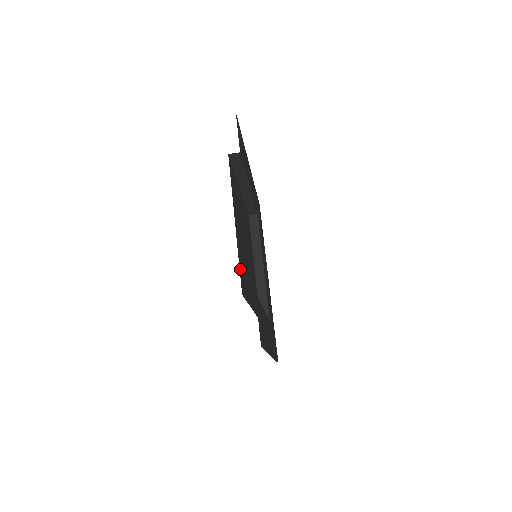
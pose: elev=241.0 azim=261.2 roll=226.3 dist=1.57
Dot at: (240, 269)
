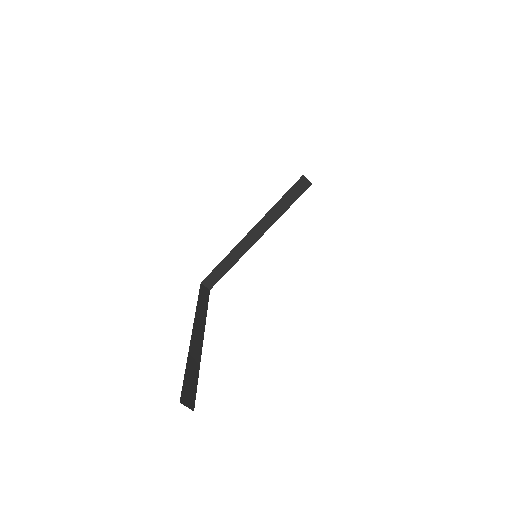
Dot at: occluded
